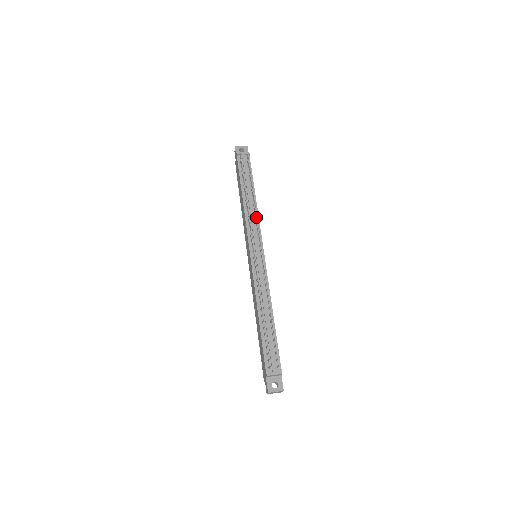
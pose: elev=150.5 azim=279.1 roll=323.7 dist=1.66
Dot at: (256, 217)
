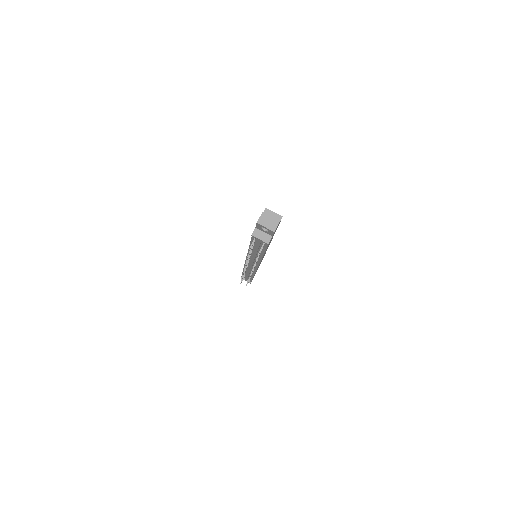
Dot at: occluded
